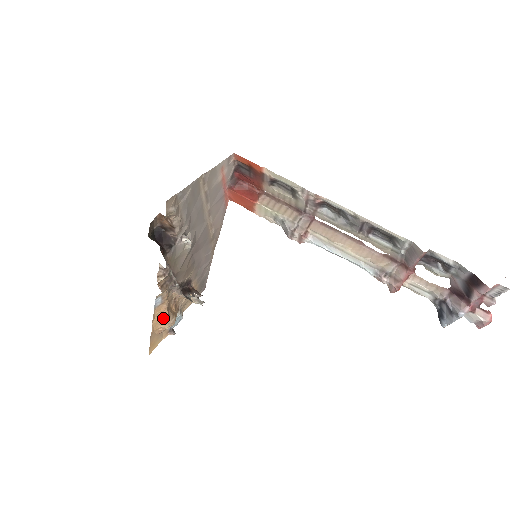
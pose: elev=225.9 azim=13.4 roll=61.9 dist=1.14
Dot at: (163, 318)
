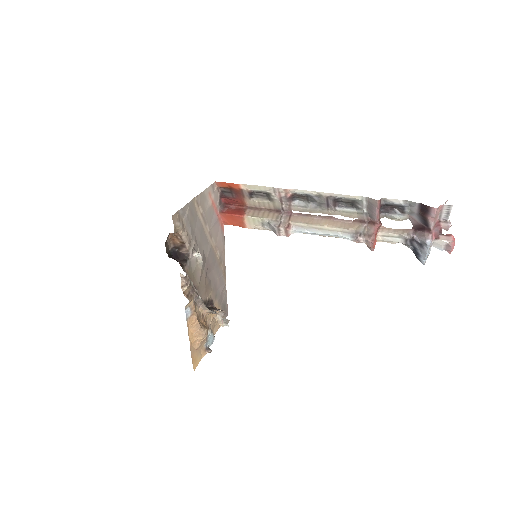
Dot at: (196, 330)
